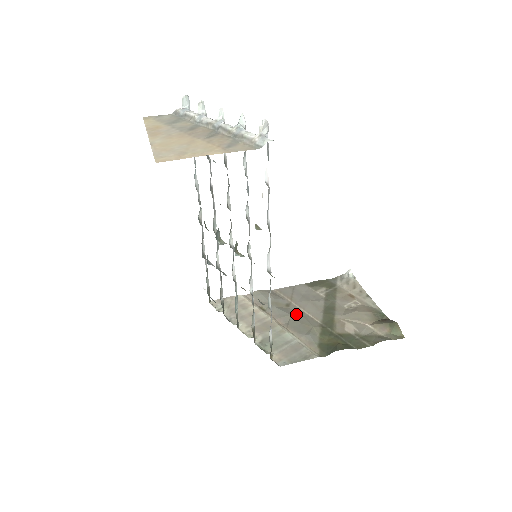
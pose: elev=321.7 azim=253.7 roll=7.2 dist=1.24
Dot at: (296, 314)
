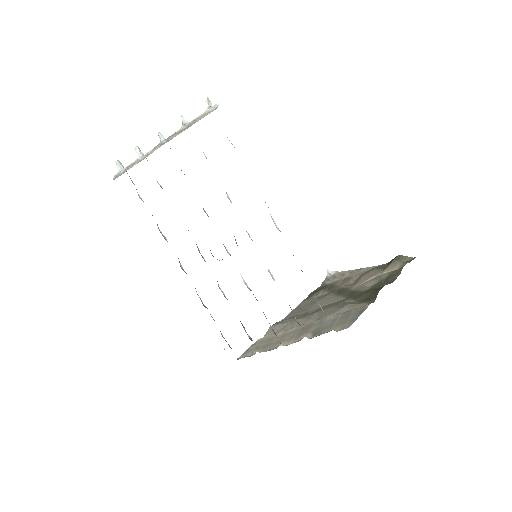
Dot at: (320, 309)
